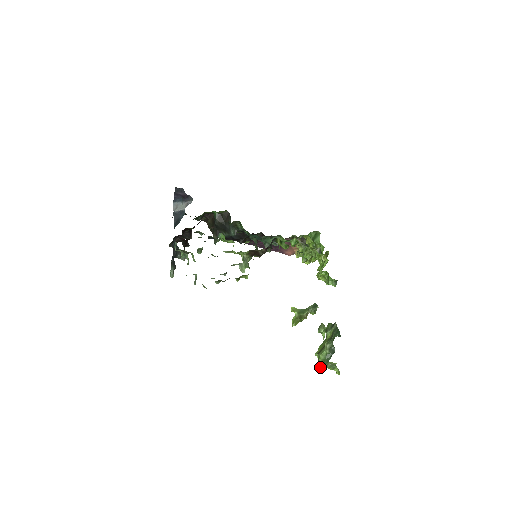
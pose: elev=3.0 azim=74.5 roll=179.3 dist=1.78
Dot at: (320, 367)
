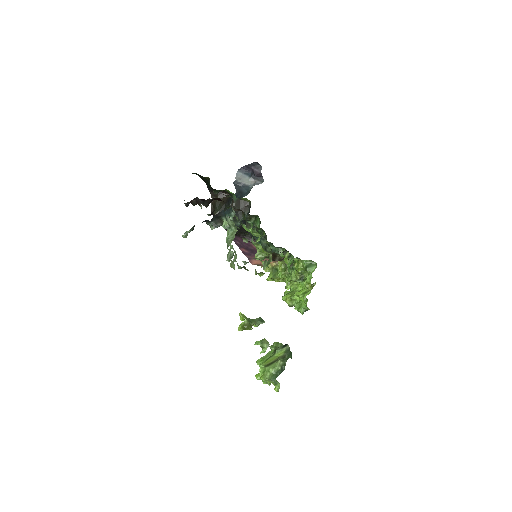
Dot at: (265, 379)
